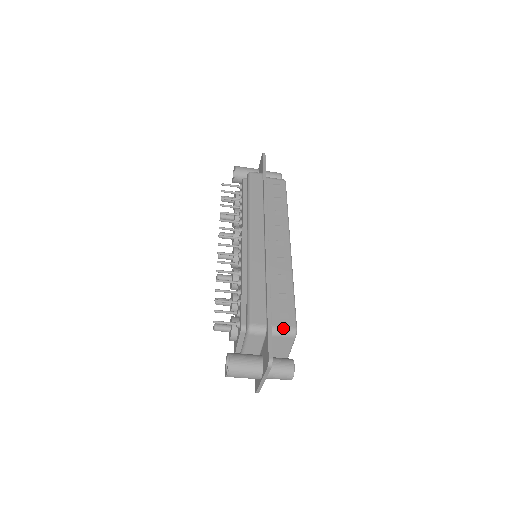
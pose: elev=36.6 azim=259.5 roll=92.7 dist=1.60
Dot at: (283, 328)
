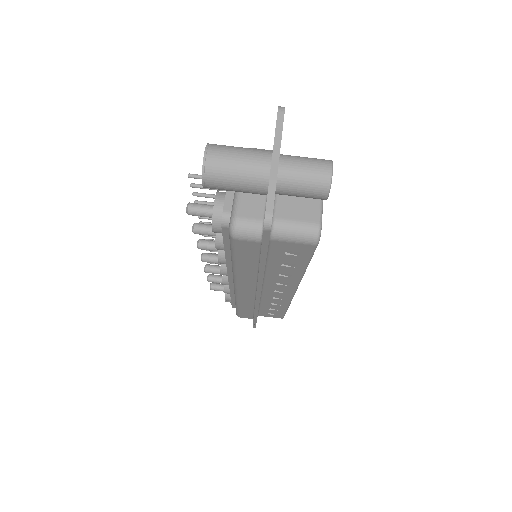
Dot at: occluded
